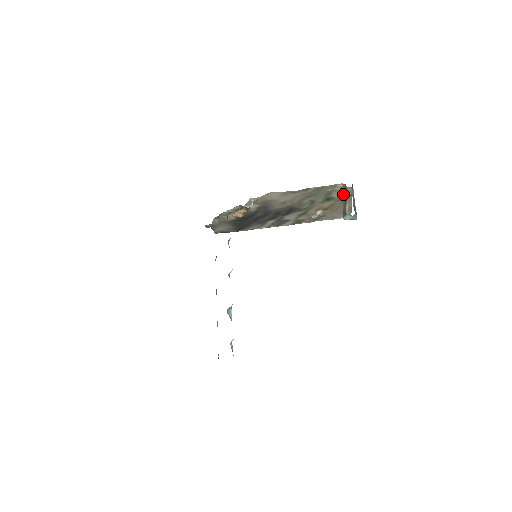
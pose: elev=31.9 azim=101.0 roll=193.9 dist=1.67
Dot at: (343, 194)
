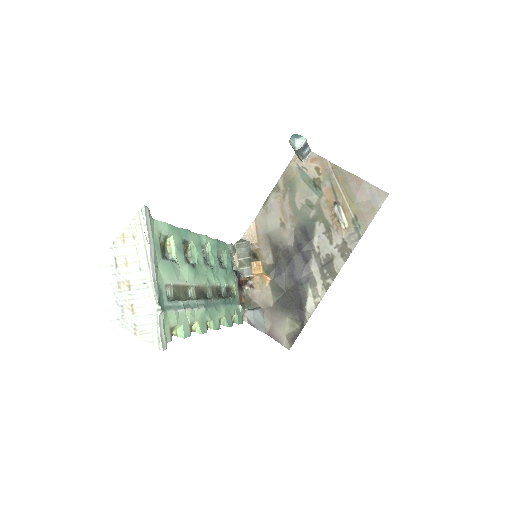
Dot at: occluded
